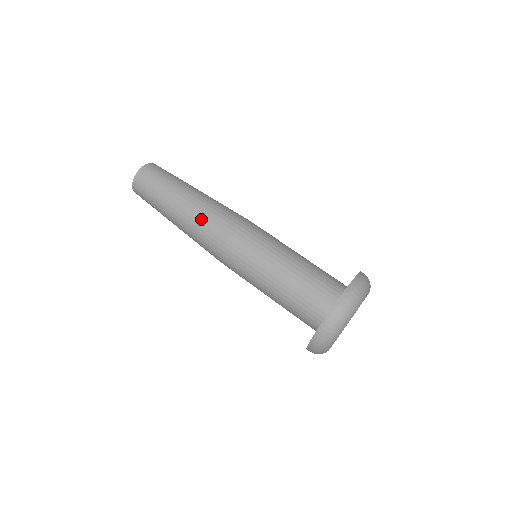
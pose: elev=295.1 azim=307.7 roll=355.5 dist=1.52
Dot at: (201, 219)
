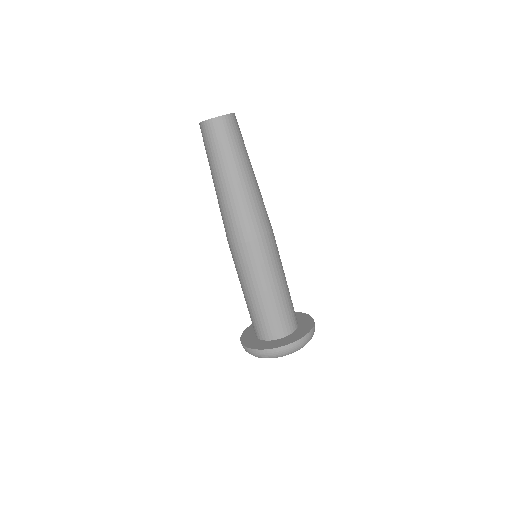
Dot at: (244, 206)
